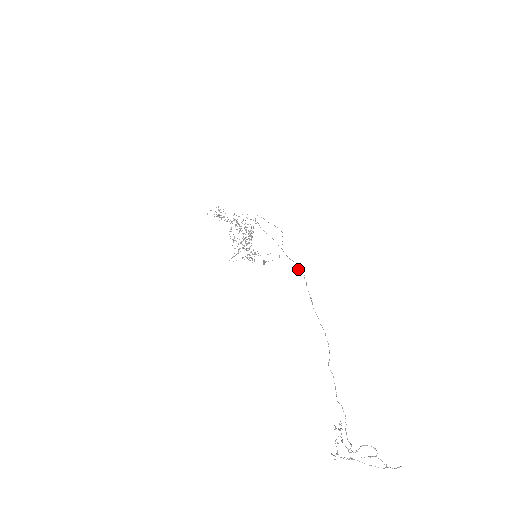
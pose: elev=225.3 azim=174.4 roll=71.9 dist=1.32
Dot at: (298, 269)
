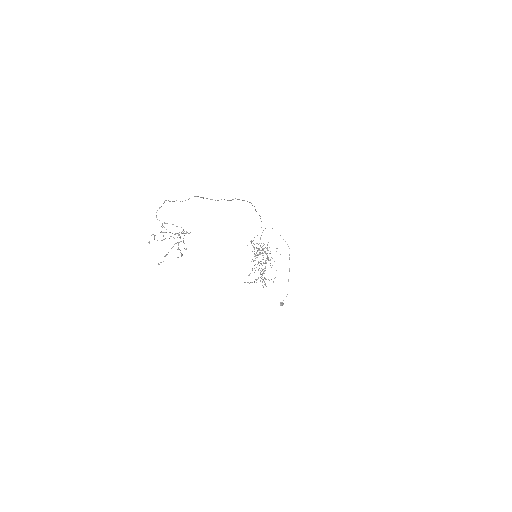
Dot at: occluded
